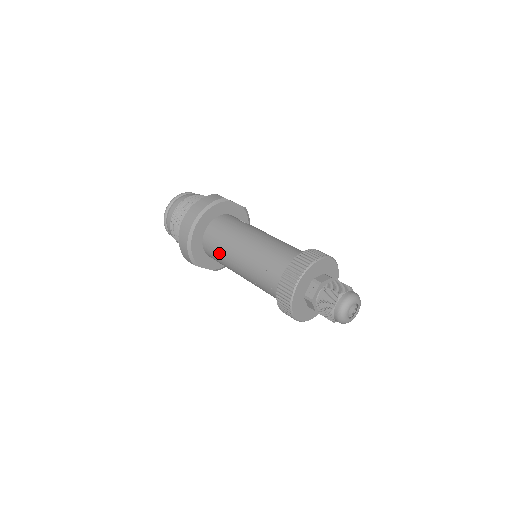
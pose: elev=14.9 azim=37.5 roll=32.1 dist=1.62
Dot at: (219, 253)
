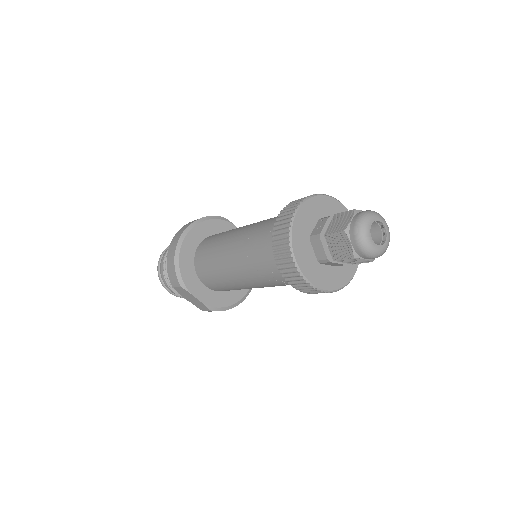
Dot at: (211, 256)
